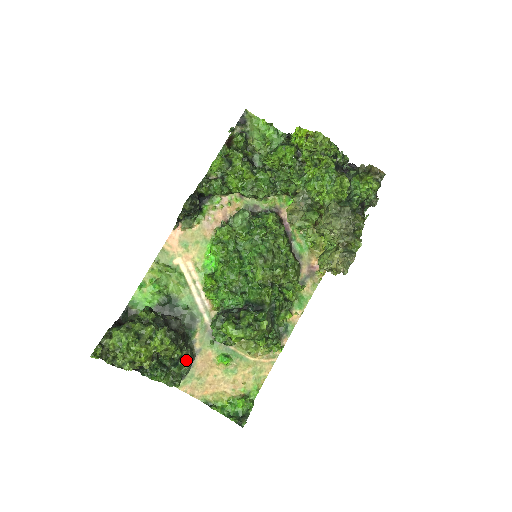
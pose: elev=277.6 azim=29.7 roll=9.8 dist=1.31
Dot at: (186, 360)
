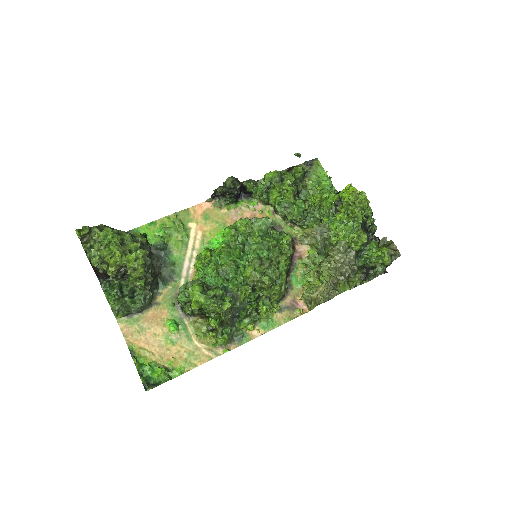
Dot at: (142, 299)
